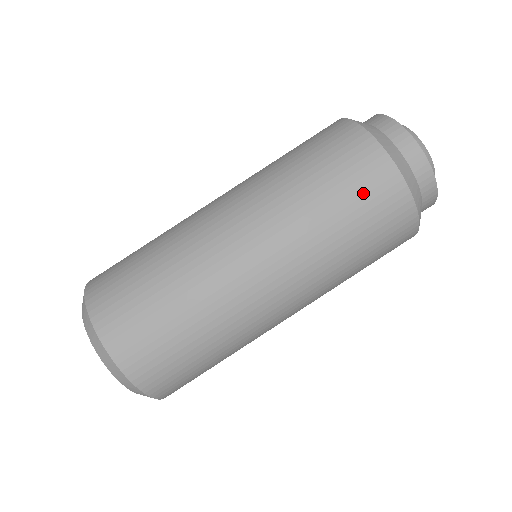
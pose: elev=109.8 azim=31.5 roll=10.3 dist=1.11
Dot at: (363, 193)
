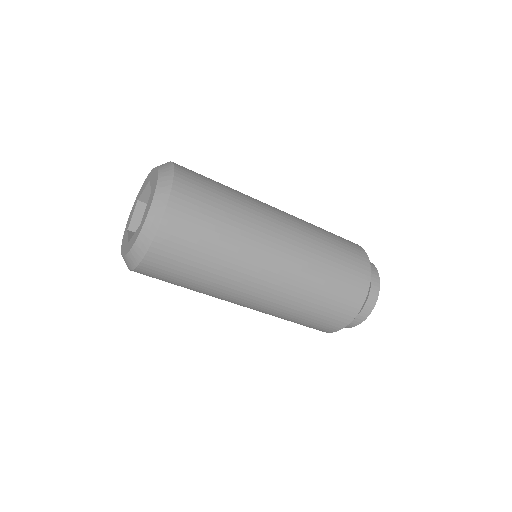
Dot at: (350, 272)
